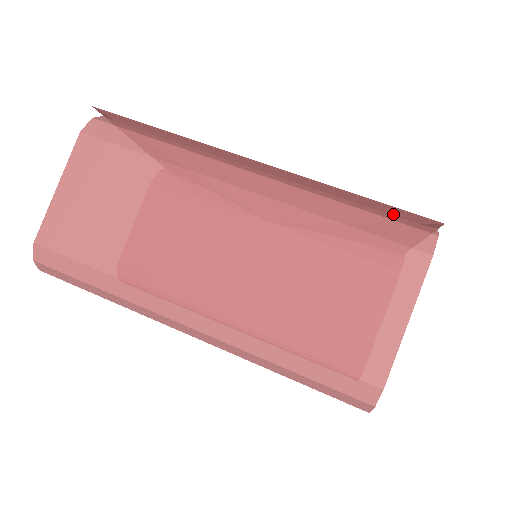
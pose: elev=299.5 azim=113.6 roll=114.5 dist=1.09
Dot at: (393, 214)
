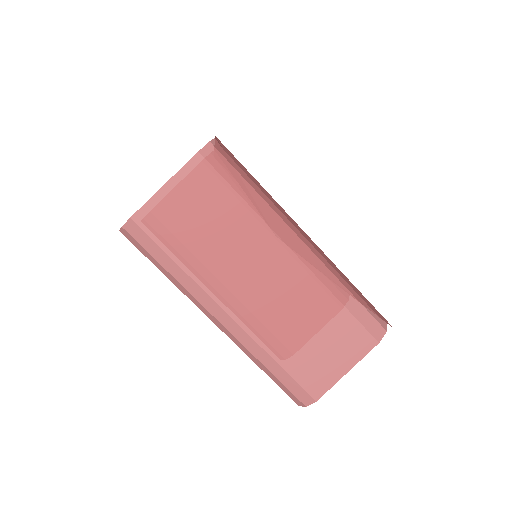
Dot at: (370, 306)
